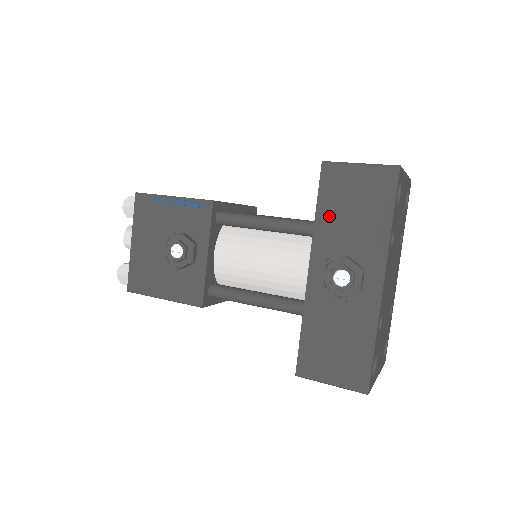
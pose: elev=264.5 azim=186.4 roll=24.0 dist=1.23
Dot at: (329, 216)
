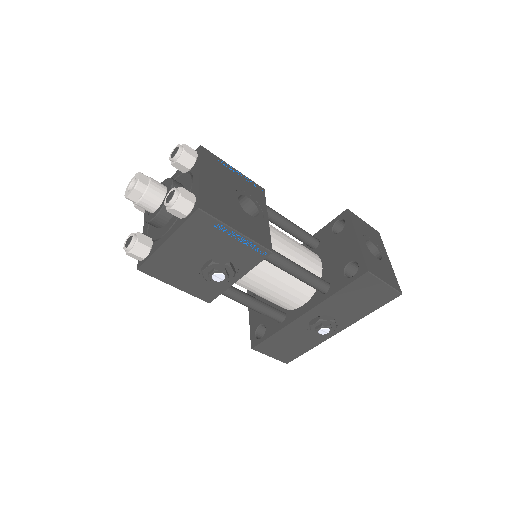
Dot at: (343, 297)
